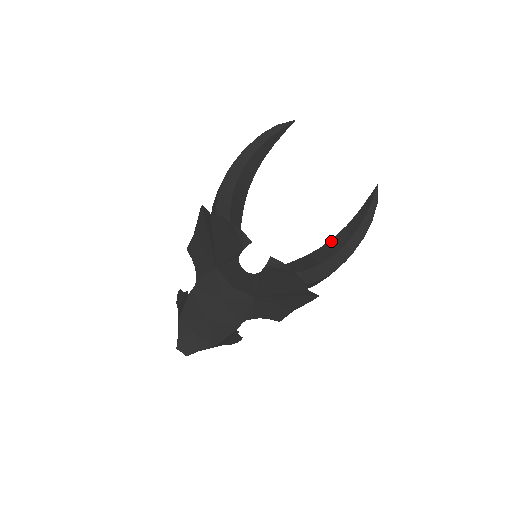
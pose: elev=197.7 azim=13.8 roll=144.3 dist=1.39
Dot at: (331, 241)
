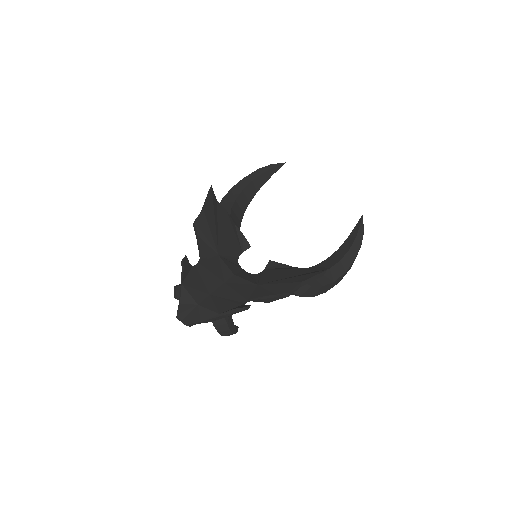
Dot at: (325, 261)
